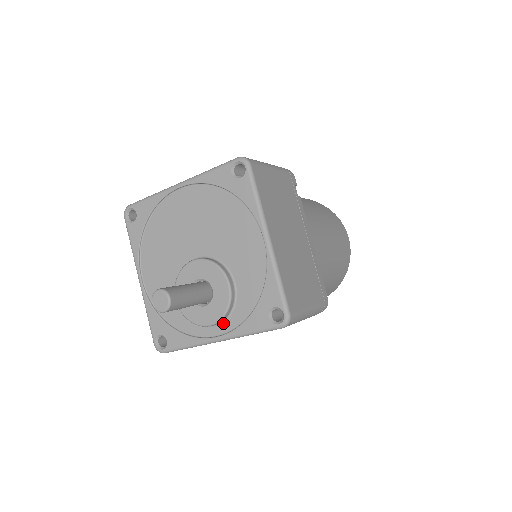
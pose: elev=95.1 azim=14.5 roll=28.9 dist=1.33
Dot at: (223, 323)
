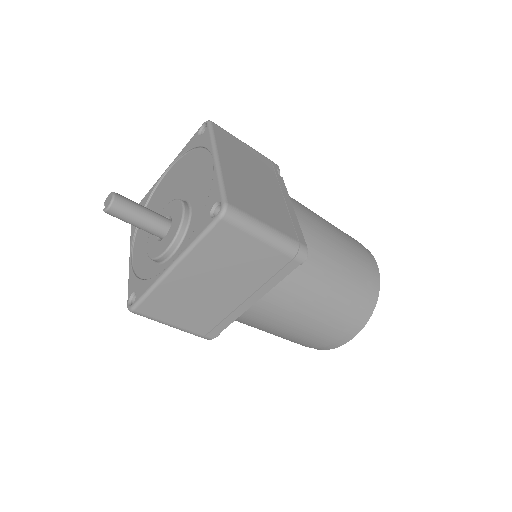
Dot at: (178, 248)
